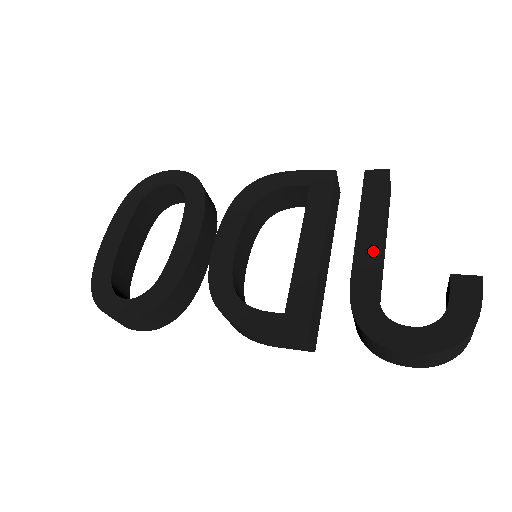
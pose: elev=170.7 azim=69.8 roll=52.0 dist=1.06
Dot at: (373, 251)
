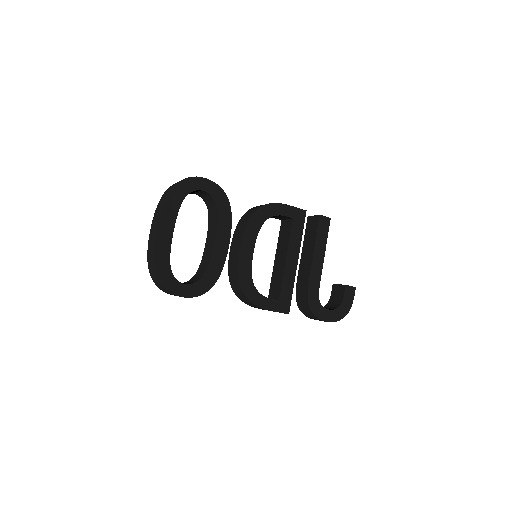
Dot at: (319, 268)
